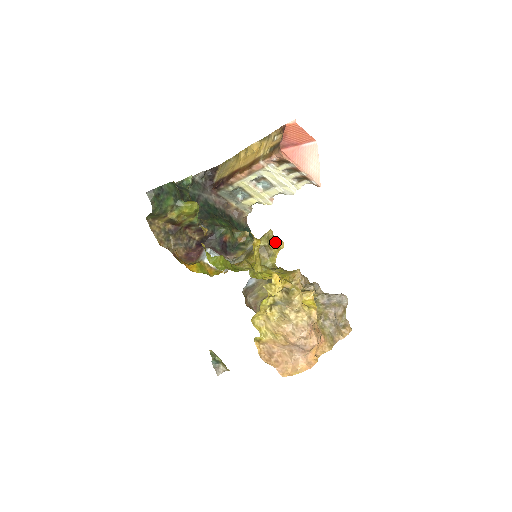
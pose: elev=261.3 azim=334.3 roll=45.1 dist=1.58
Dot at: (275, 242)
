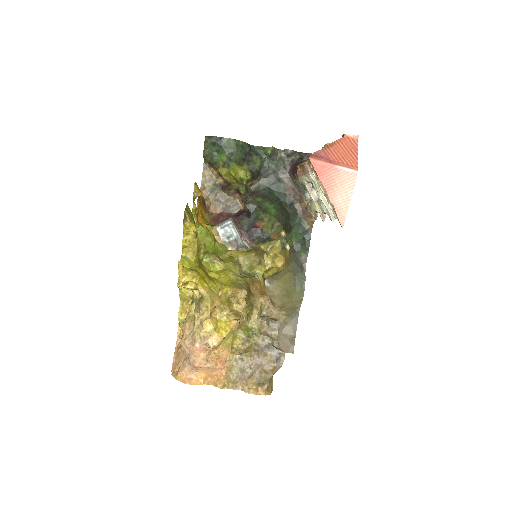
Dot at: (277, 255)
